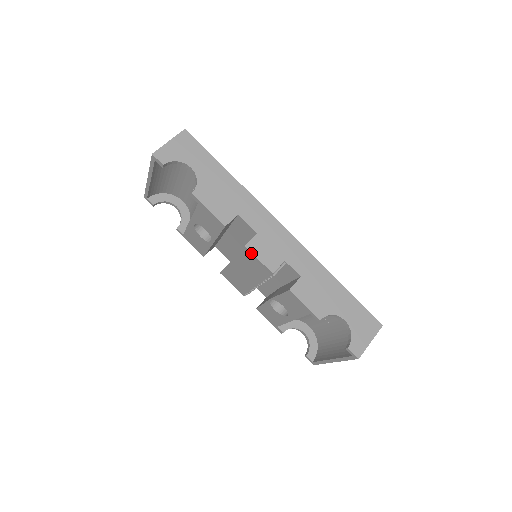
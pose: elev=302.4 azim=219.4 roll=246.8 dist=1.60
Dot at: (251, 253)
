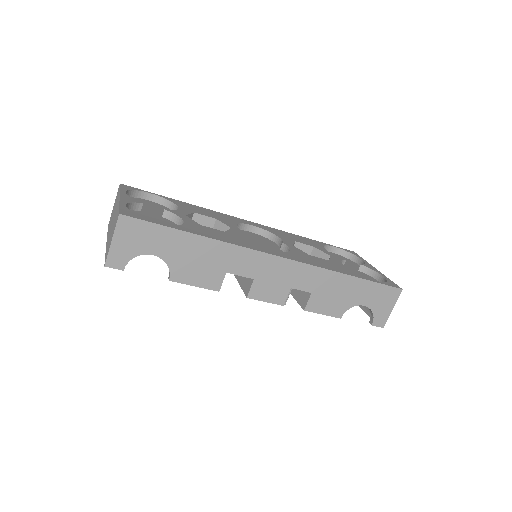
Dot at: (255, 299)
